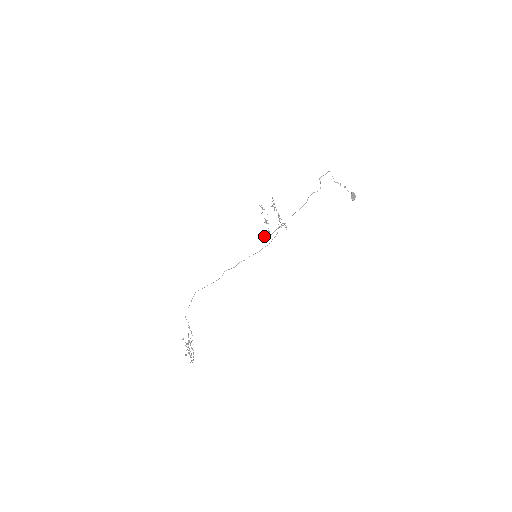
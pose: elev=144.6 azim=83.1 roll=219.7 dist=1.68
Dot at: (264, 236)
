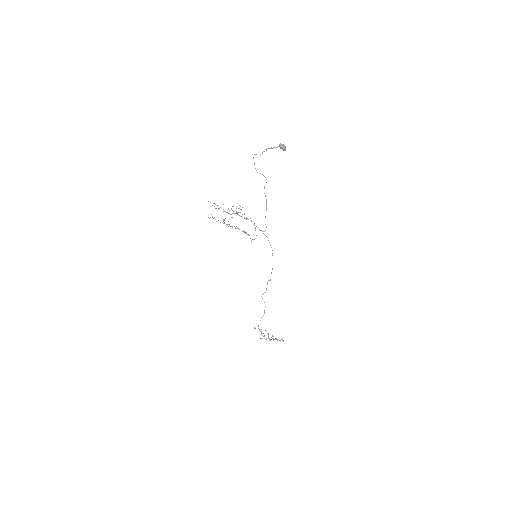
Dot at: occluded
